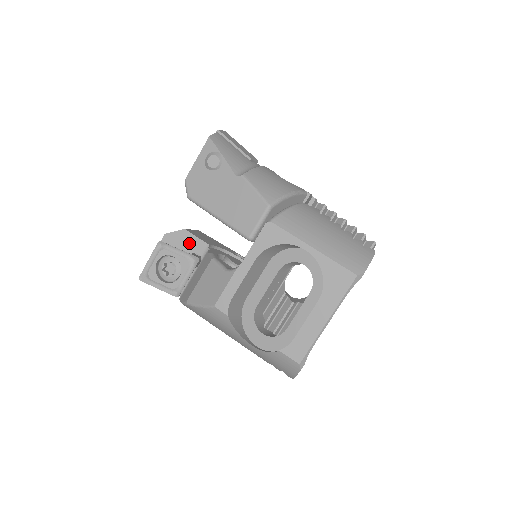
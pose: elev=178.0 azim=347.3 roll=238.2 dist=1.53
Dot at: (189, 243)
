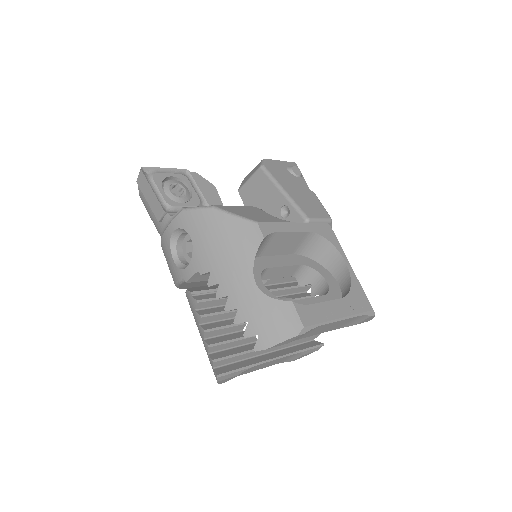
Dot at: (211, 196)
